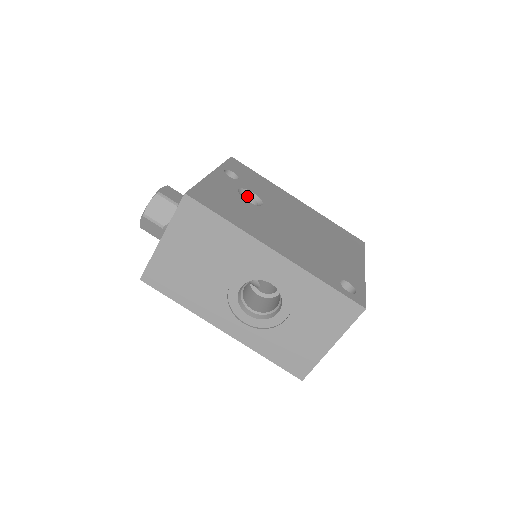
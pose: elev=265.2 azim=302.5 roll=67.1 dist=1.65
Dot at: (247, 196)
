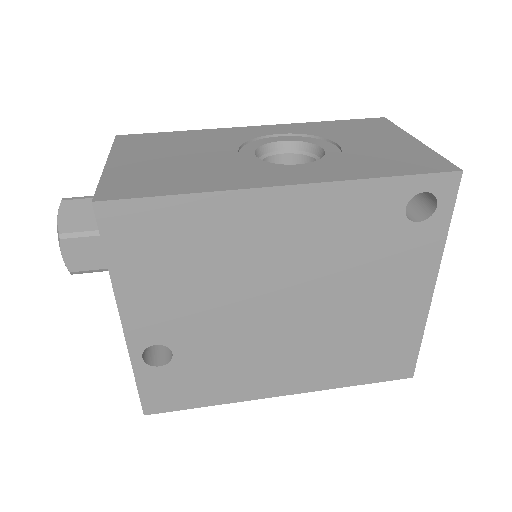
Dot at: occluded
